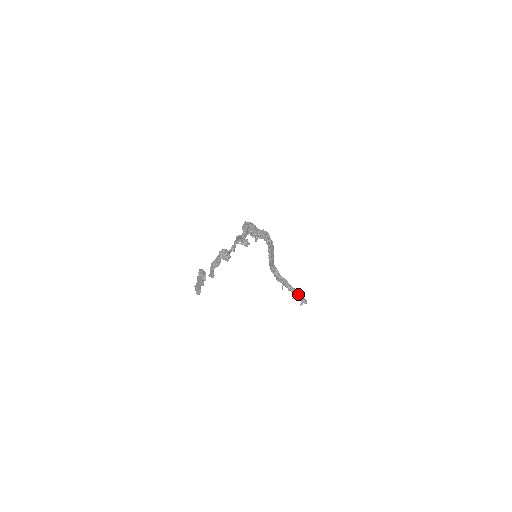
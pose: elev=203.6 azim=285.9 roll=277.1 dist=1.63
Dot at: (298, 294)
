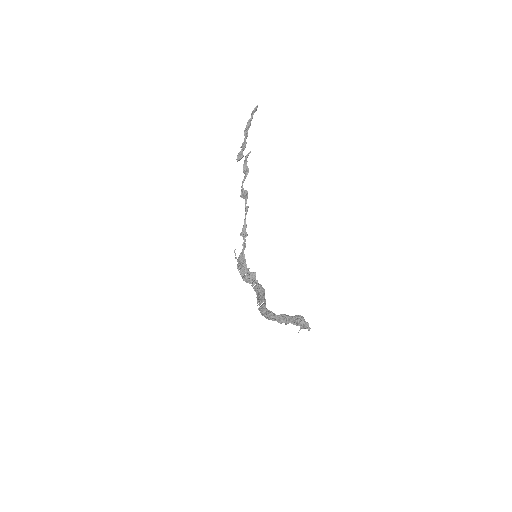
Dot at: (299, 315)
